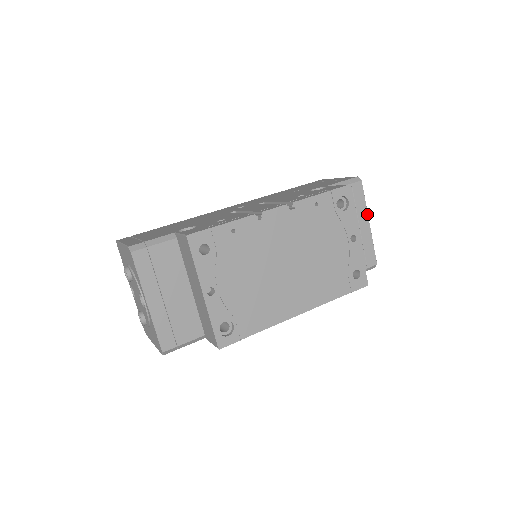
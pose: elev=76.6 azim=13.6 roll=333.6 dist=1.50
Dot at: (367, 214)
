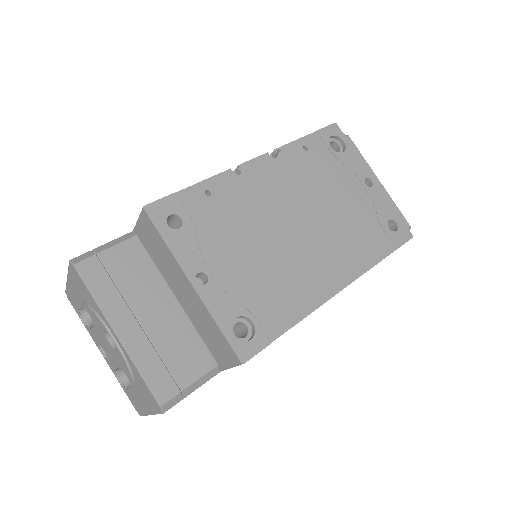
Dot at: (372, 171)
